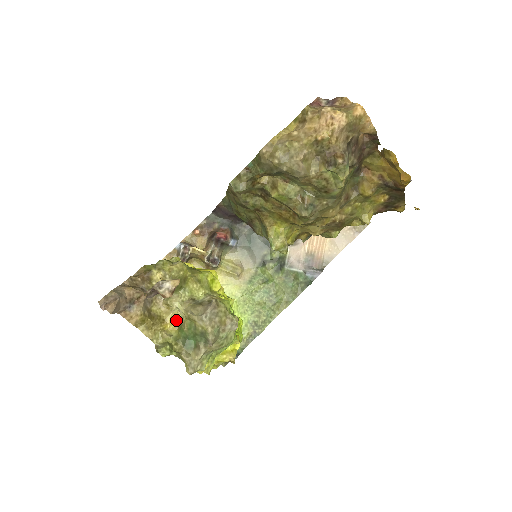
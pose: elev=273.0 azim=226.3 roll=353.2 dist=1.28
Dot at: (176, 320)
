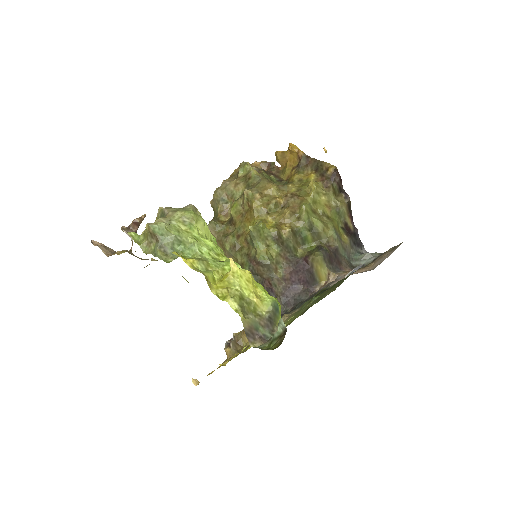
Dot at: occluded
